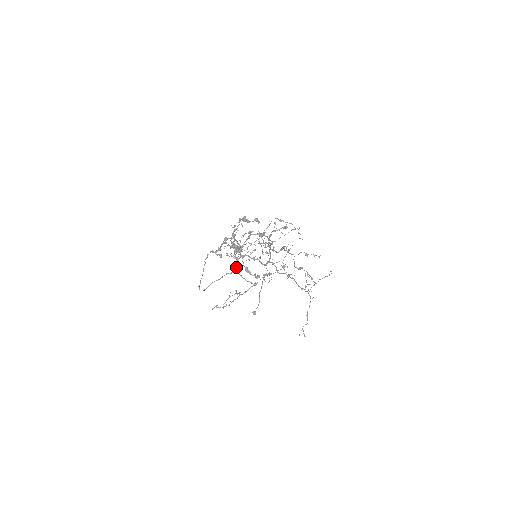
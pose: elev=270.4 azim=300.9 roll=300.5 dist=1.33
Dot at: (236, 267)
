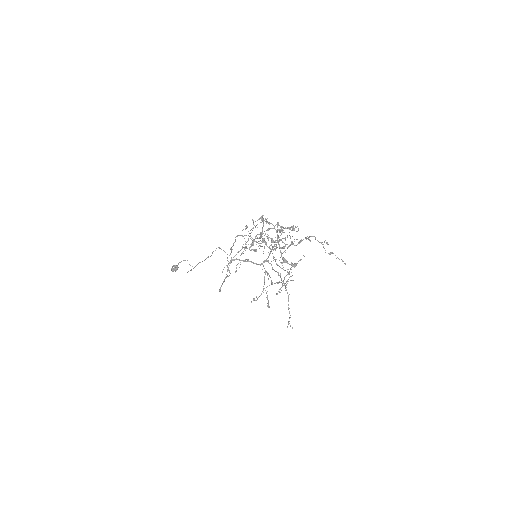
Dot at: (229, 271)
